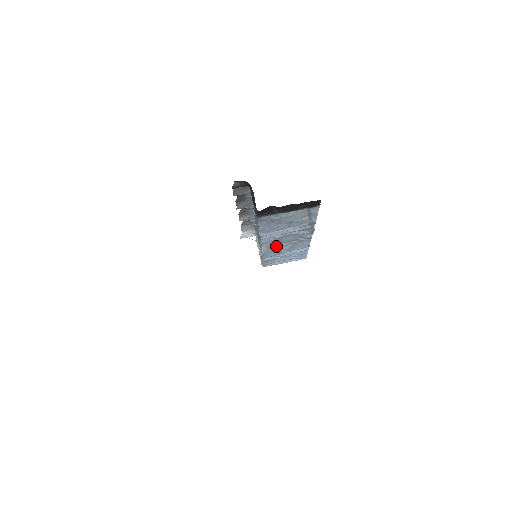
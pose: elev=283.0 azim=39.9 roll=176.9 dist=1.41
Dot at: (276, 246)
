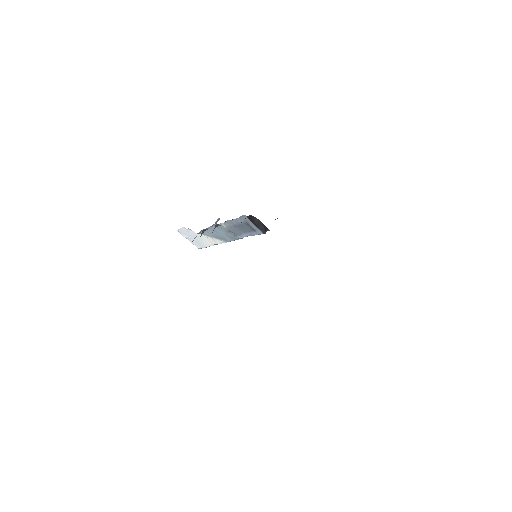
Dot at: occluded
